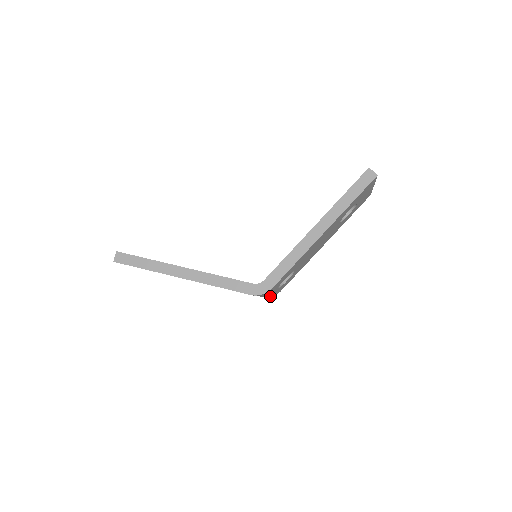
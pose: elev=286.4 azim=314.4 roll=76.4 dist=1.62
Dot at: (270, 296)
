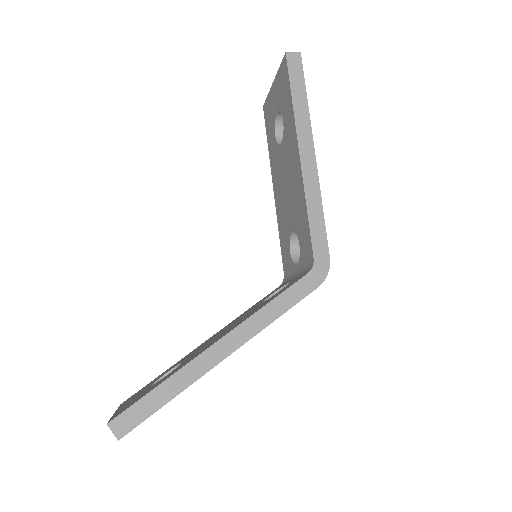
Dot at: occluded
